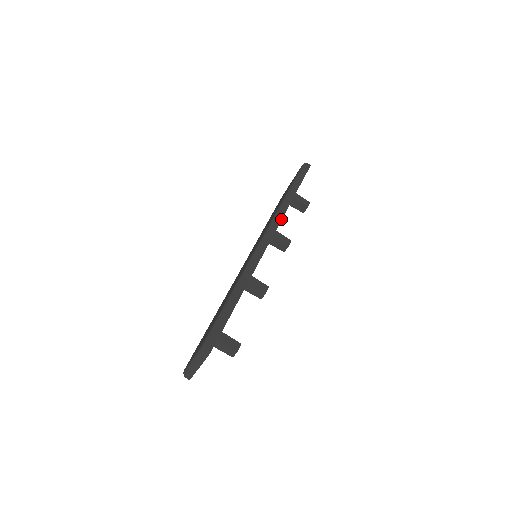
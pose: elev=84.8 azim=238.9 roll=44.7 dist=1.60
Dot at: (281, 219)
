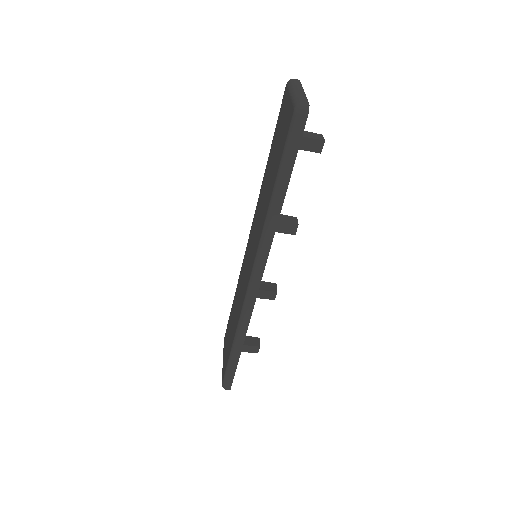
Dot at: (268, 251)
